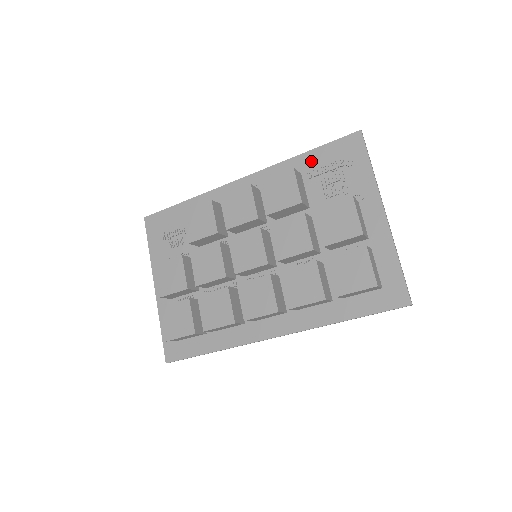
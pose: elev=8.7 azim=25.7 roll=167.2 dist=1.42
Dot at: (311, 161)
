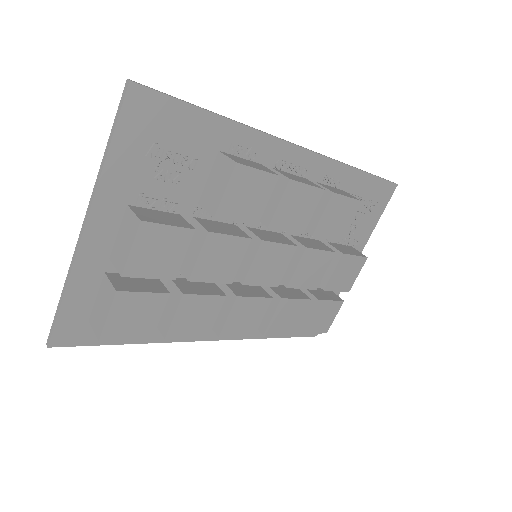
Dot at: (358, 184)
